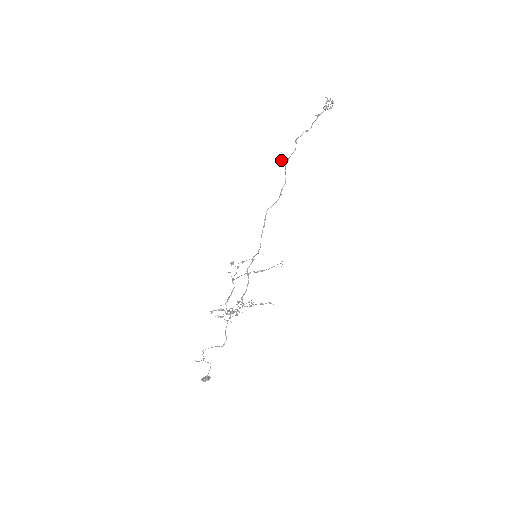
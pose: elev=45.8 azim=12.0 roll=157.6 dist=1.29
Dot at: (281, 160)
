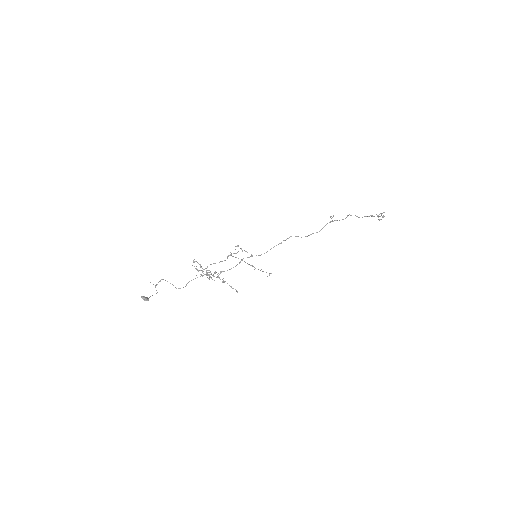
Dot at: (331, 216)
